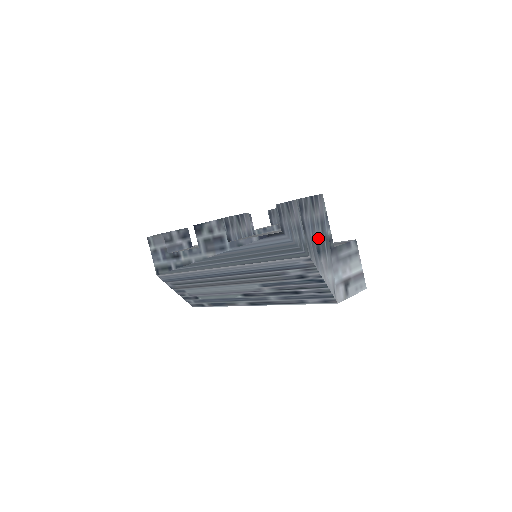
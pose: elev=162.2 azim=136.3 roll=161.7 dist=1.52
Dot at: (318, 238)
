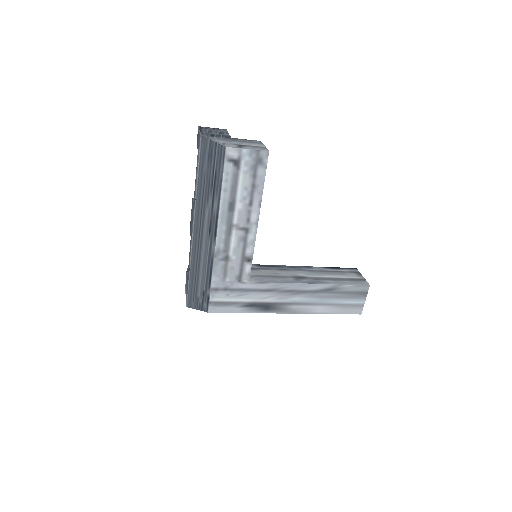
Dot at: (214, 134)
